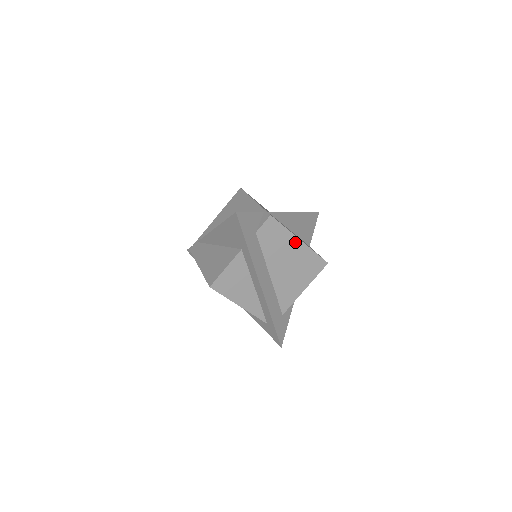
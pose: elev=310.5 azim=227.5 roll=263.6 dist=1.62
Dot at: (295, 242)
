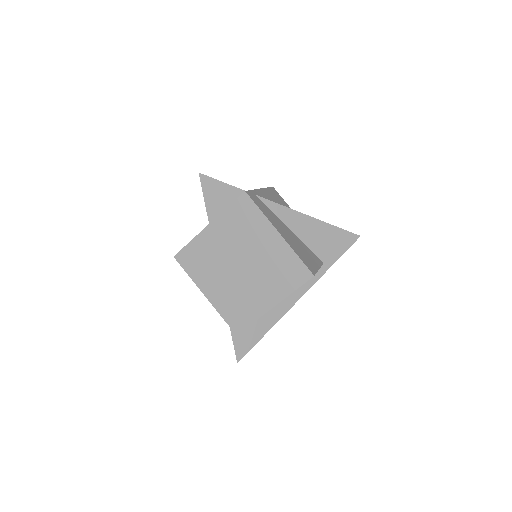
Dot at: (272, 233)
